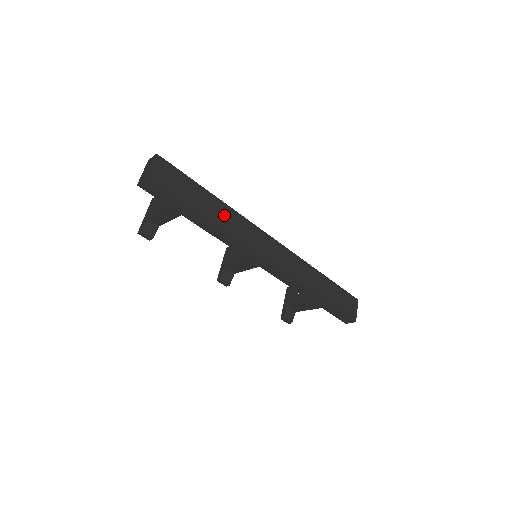
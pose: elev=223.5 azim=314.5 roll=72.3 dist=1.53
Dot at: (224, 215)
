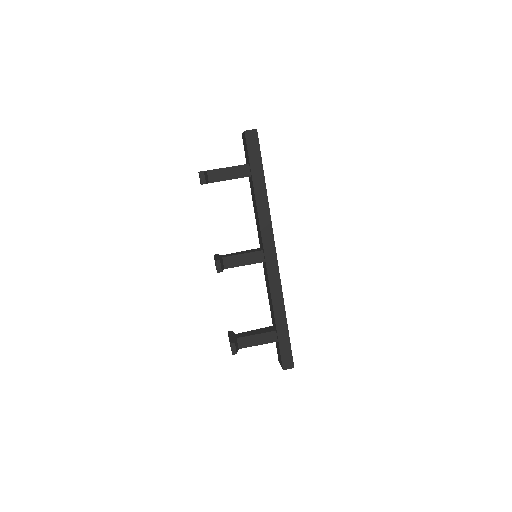
Dot at: occluded
